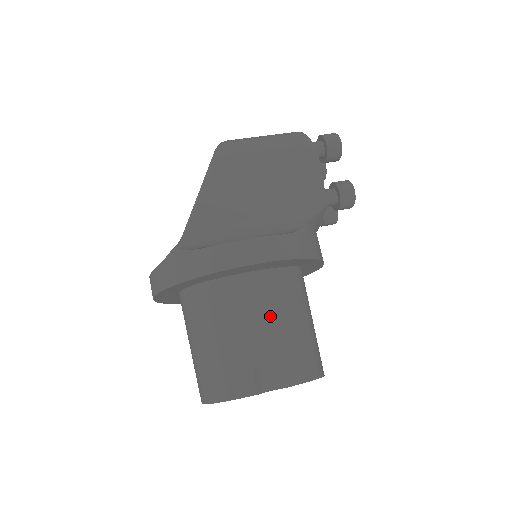
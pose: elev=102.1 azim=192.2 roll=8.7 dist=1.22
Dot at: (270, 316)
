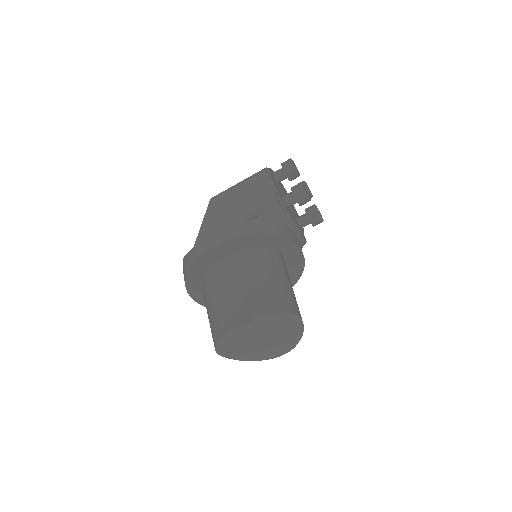
Dot at: (241, 279)
